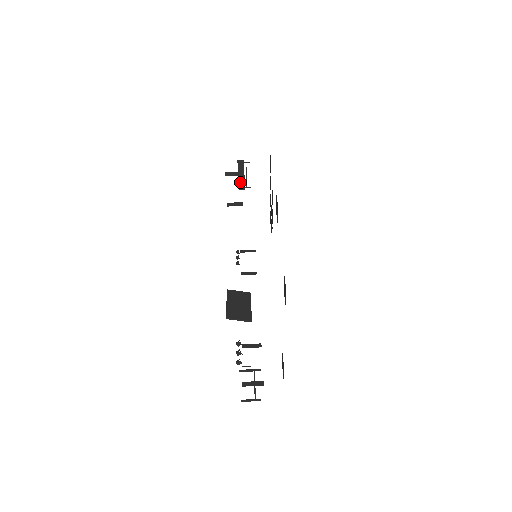
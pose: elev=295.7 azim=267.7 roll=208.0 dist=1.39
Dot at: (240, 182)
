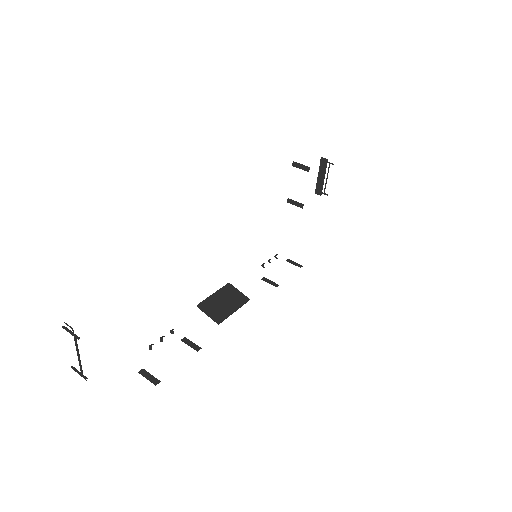
Dot at: (318, 184)
